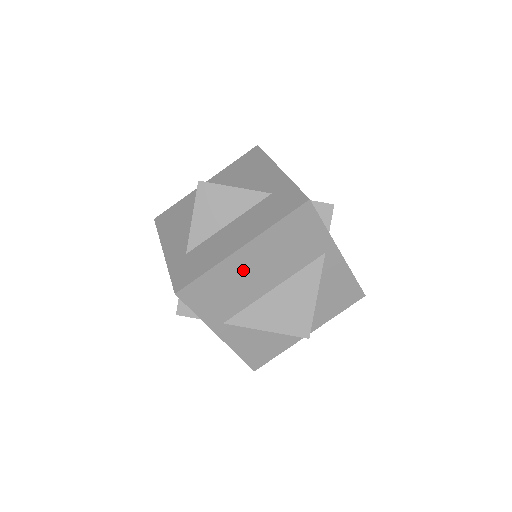
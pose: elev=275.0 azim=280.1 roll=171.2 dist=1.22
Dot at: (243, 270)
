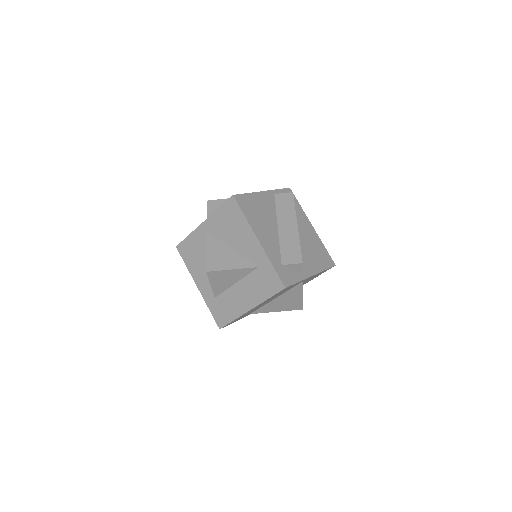
Dot at: occluded
